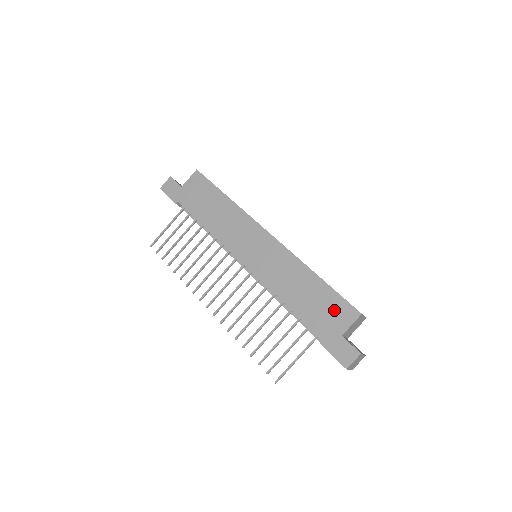
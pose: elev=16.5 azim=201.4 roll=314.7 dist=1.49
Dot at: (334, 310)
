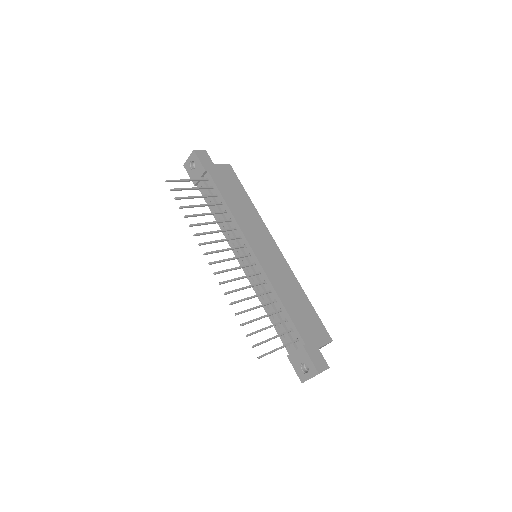
Dot at: (316, 328)
